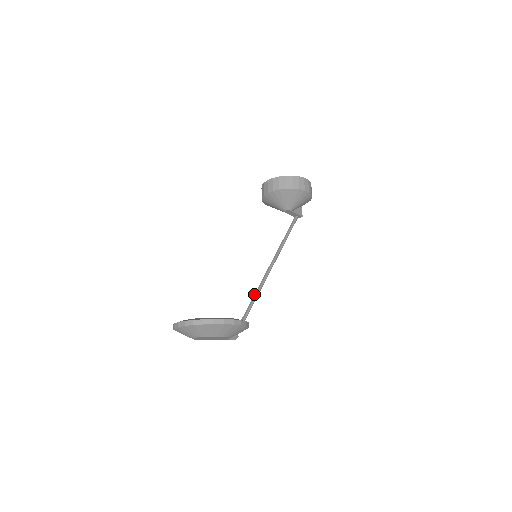
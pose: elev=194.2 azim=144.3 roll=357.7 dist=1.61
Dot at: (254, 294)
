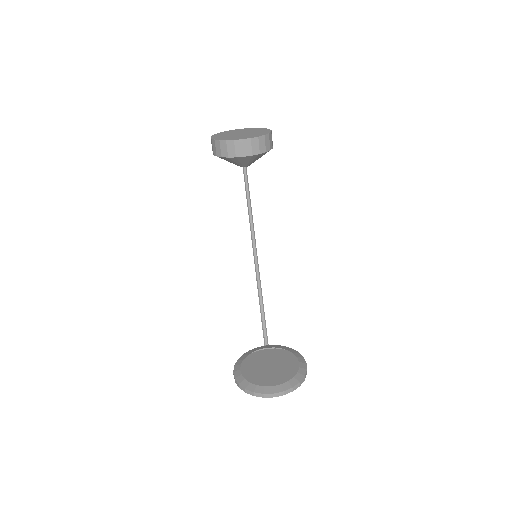
Dot at: (259, 295)
